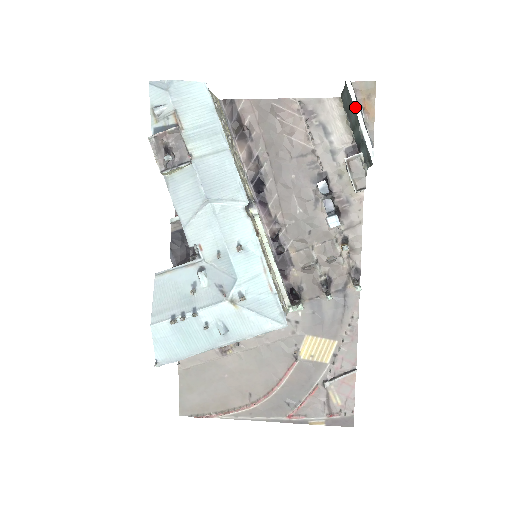
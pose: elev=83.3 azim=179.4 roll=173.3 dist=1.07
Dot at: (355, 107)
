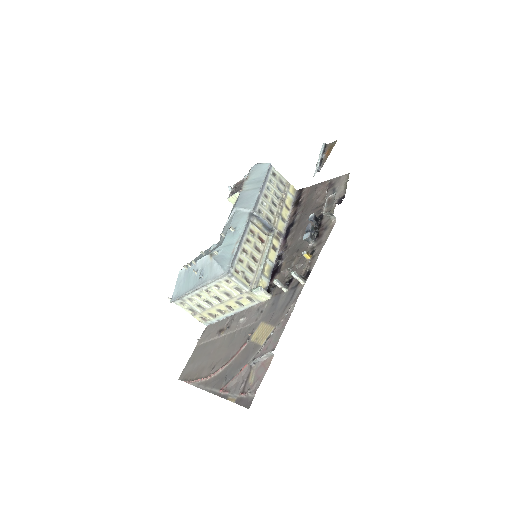
Dot at: (320, 153)
